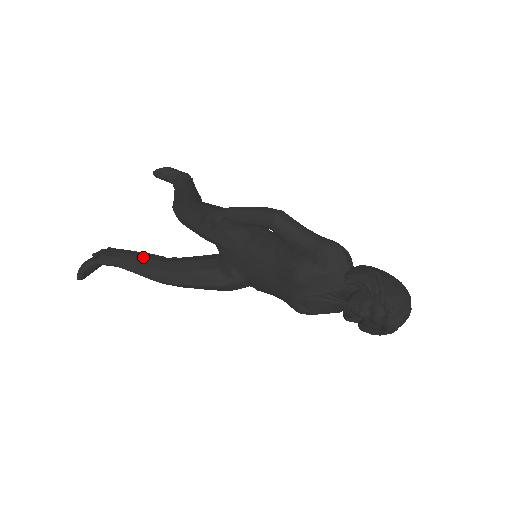
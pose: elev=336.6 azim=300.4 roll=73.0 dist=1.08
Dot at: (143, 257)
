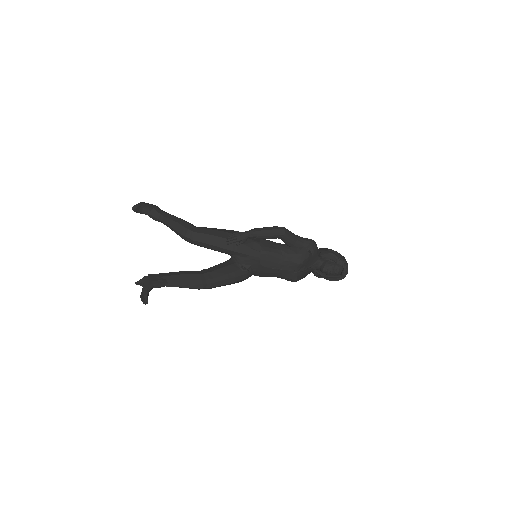
Dot at: (185, 275)
